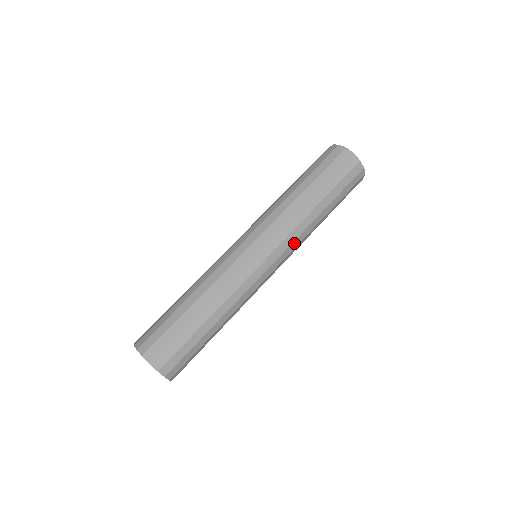
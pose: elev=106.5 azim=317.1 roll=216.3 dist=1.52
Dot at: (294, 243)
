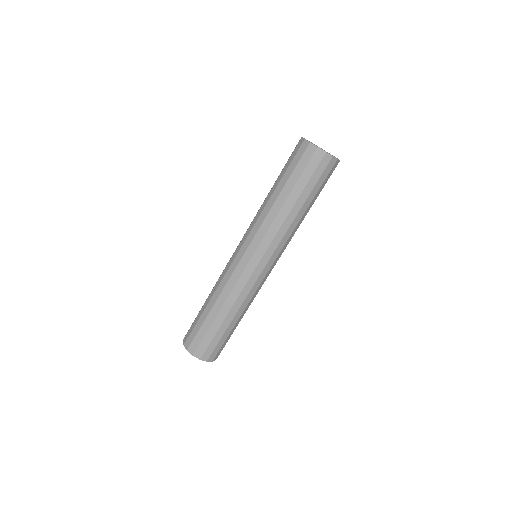
Dot at: (281, 243)
